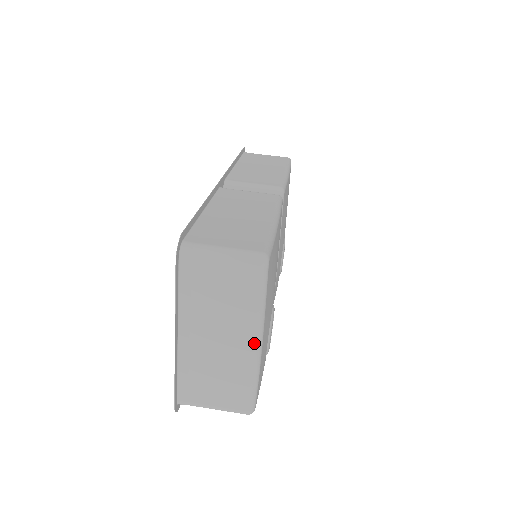
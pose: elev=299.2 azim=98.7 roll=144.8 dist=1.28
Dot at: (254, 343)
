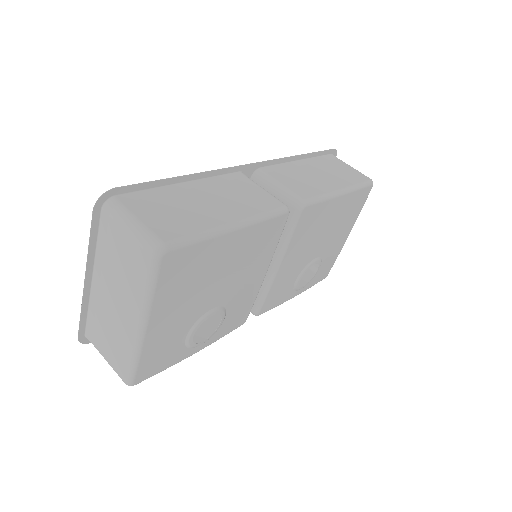
Dot at: (137, 323)
